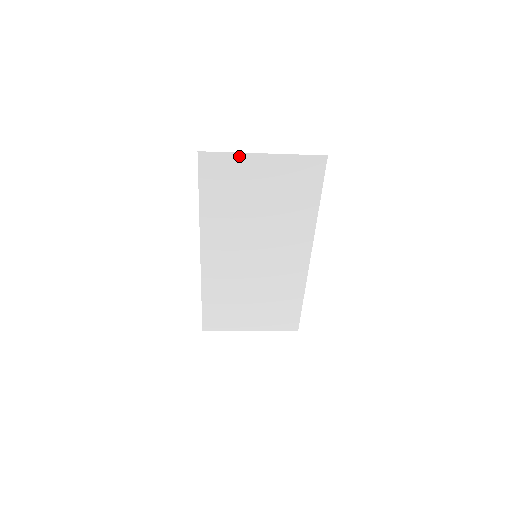
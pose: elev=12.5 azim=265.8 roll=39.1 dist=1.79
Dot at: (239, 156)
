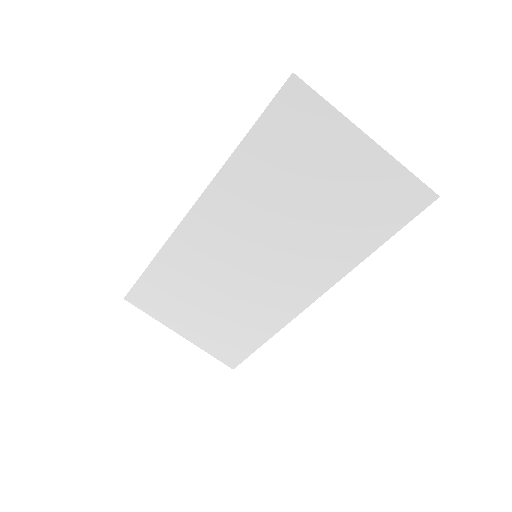
Dot at: (338, 118)
